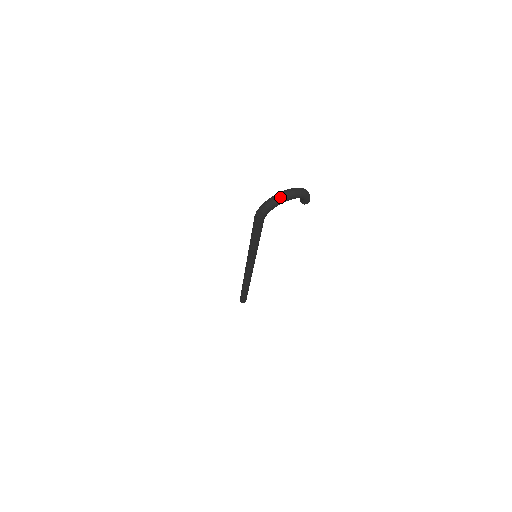
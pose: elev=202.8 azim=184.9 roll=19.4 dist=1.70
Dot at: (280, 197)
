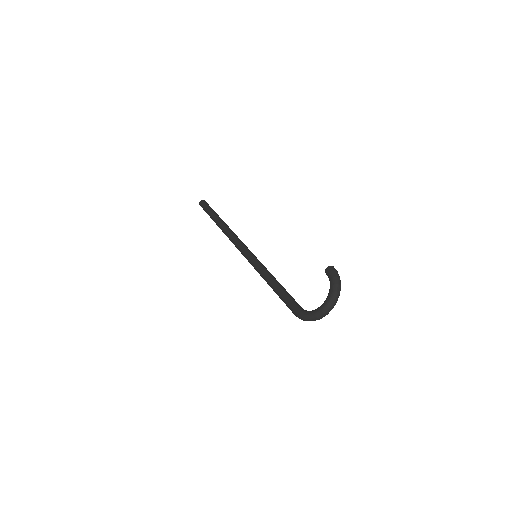
Dot at: occluded
